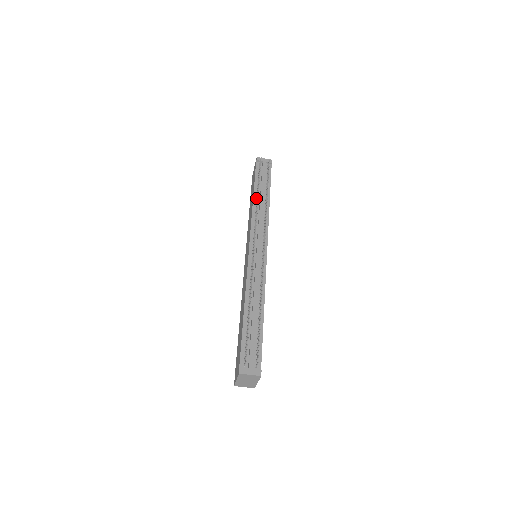
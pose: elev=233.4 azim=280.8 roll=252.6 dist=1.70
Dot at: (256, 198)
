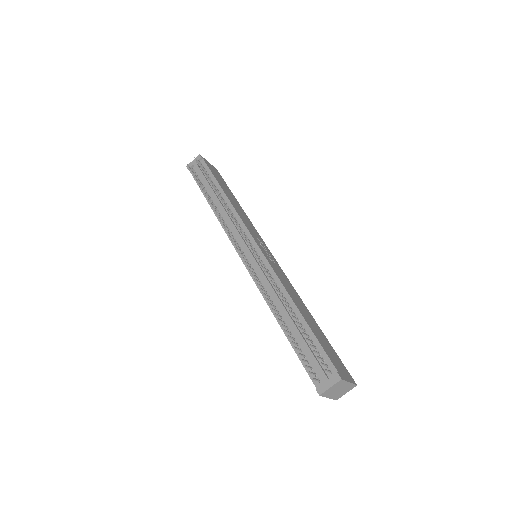
Dot at: (213, 204)
